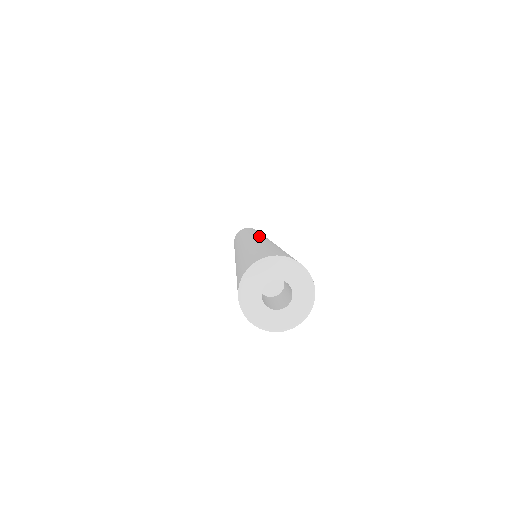
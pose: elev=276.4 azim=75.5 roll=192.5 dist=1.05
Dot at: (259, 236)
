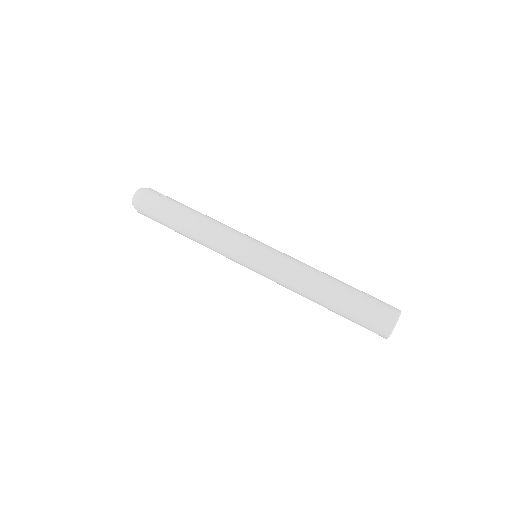
Dot at: (266, 264)
